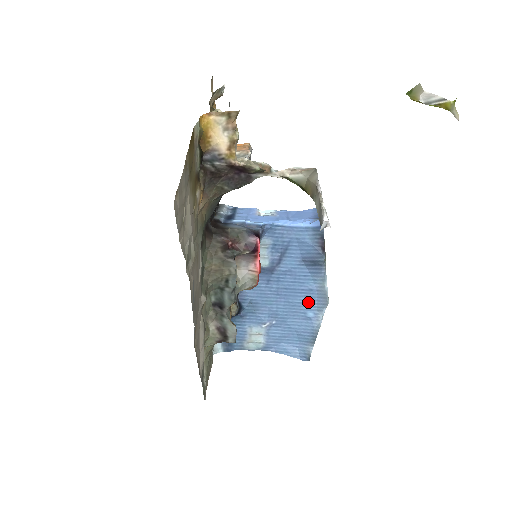
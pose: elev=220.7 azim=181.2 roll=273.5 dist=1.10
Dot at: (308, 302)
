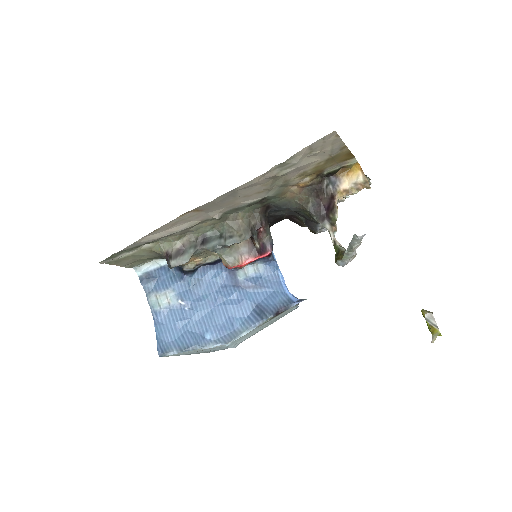
Dot at: (219, 329)
